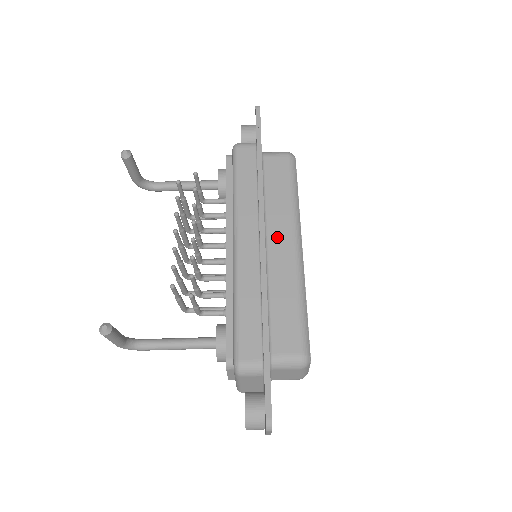
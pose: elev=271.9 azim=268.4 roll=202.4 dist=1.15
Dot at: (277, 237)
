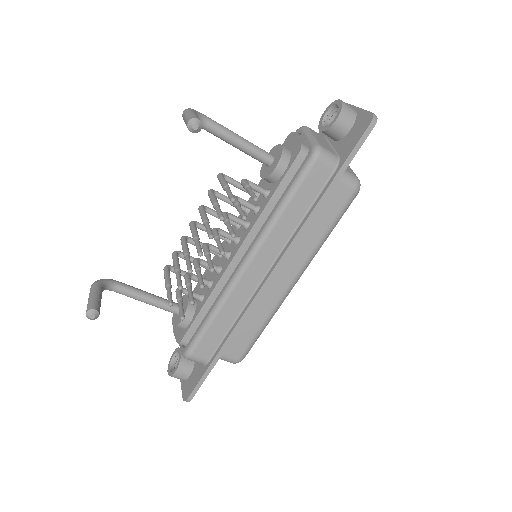
Dot at: (284, 268)
